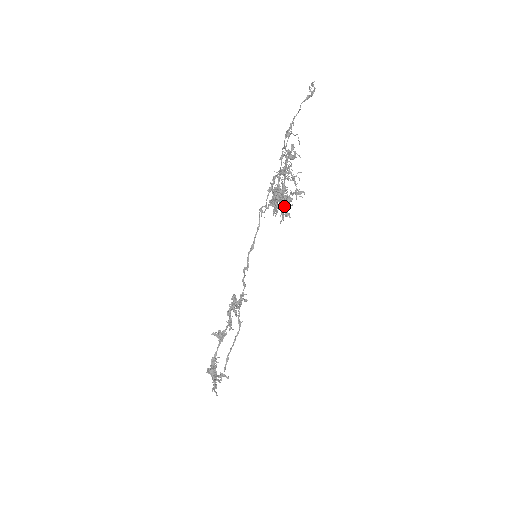
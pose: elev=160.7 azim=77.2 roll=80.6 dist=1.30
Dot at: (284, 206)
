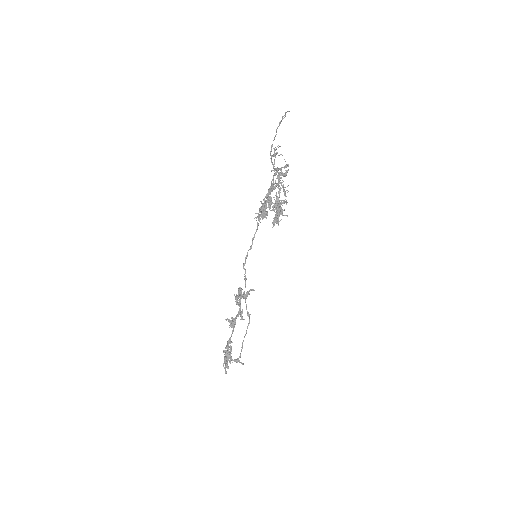
Dot at: (277, 215)
